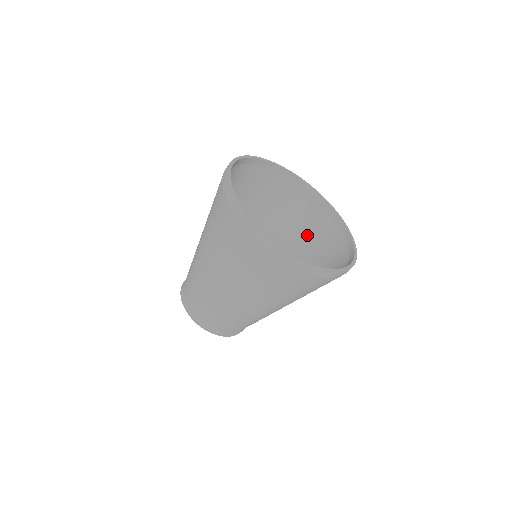
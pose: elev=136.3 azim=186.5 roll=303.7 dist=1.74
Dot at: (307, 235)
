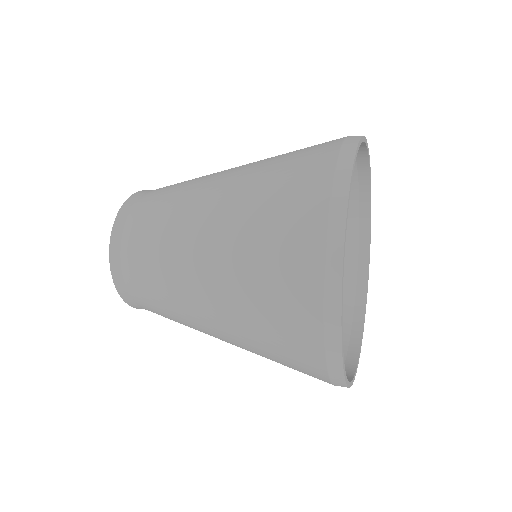
Dot at: occluded
